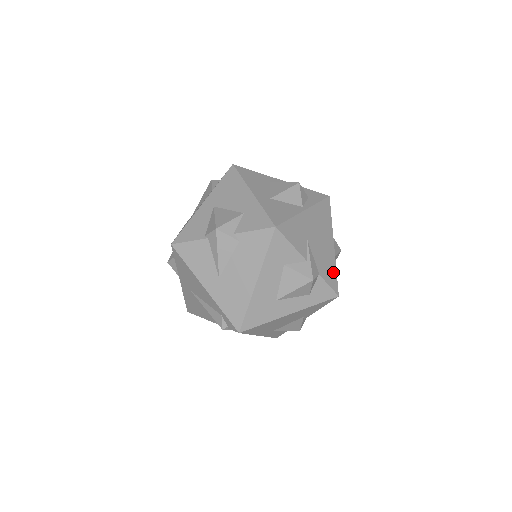
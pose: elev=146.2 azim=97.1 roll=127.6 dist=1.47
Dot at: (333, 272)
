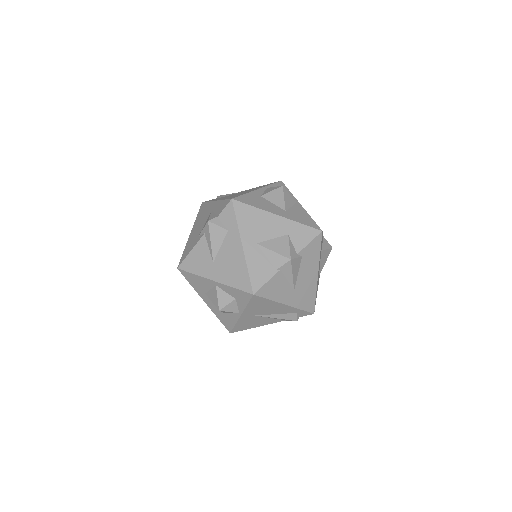
Dot at: occluded
